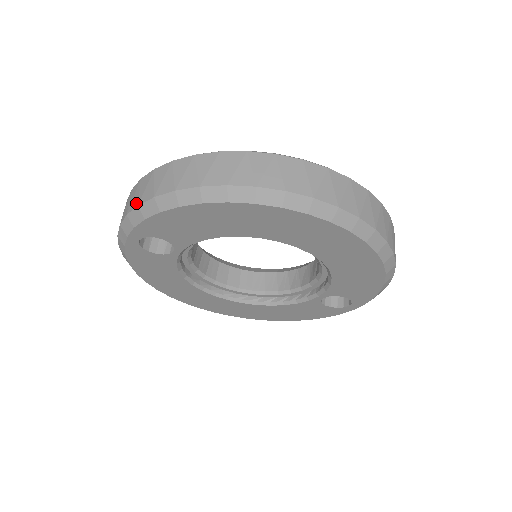
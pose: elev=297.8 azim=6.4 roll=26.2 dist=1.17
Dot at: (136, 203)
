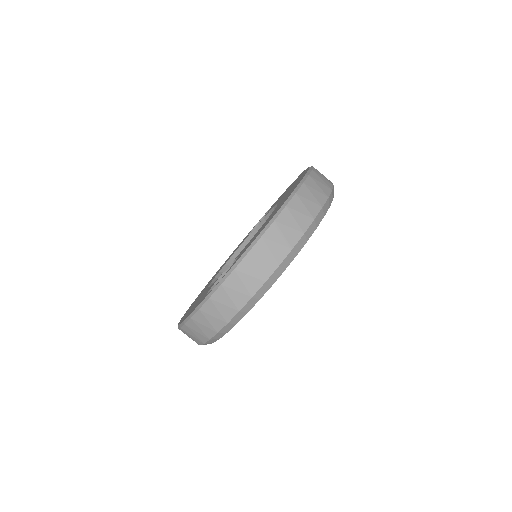
Dot at: (259, 283)
